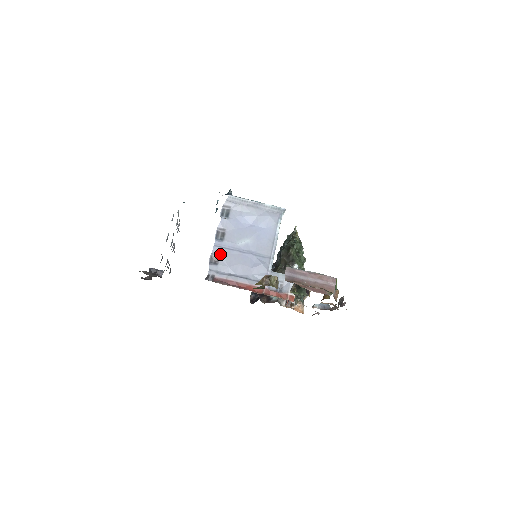
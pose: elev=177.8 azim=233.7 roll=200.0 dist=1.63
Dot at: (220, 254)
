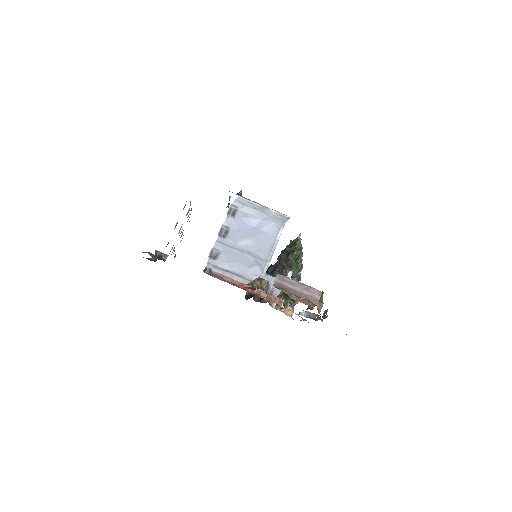
Dot at: (220, 250)
